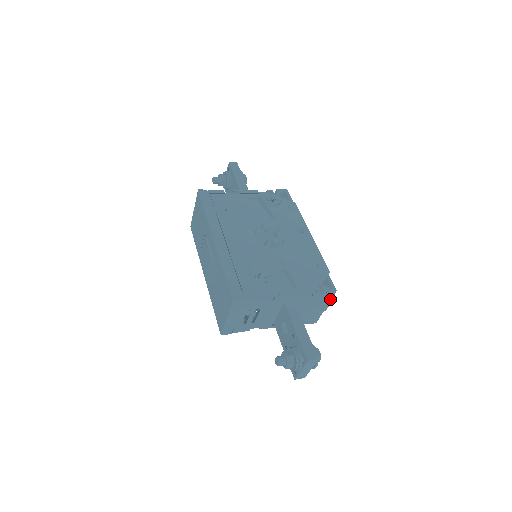
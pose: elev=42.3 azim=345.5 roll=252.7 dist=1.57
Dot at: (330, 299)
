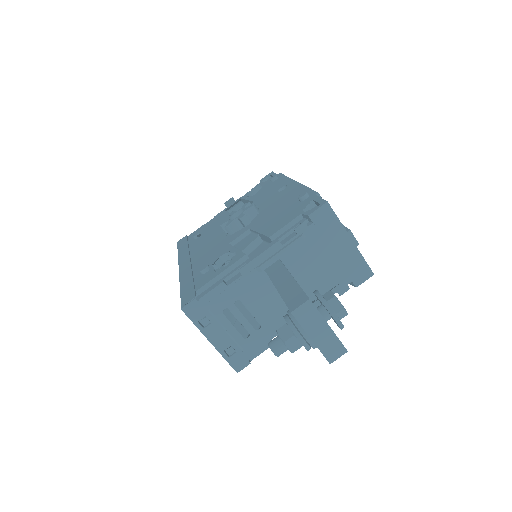
Dot at: (337, 222)
